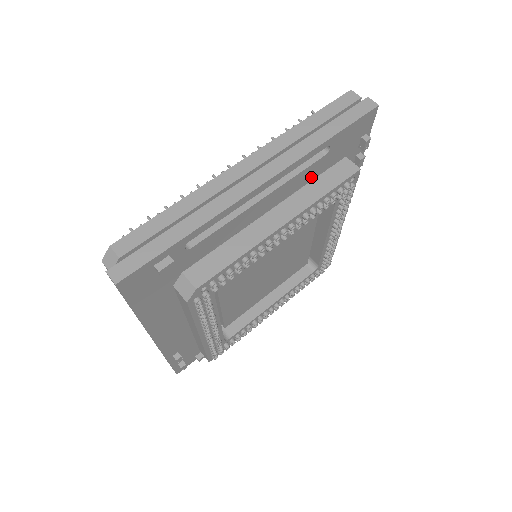
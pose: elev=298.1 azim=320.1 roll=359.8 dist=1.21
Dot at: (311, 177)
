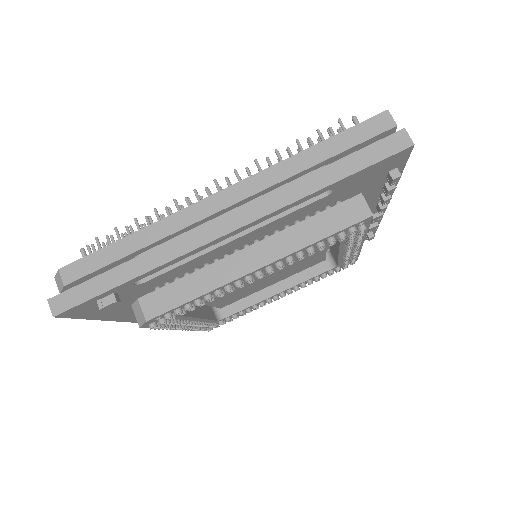
Dot at: (310, 211)
